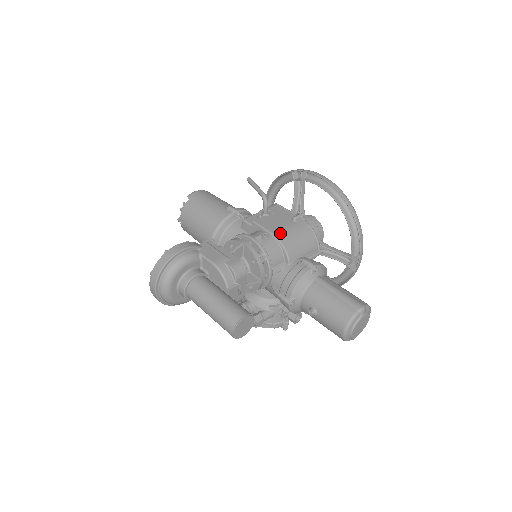
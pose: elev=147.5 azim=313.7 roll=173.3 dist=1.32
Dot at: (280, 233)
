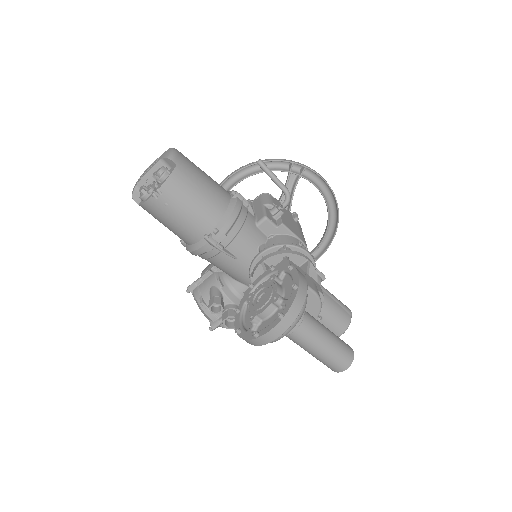
Dot at: (304, 240)
